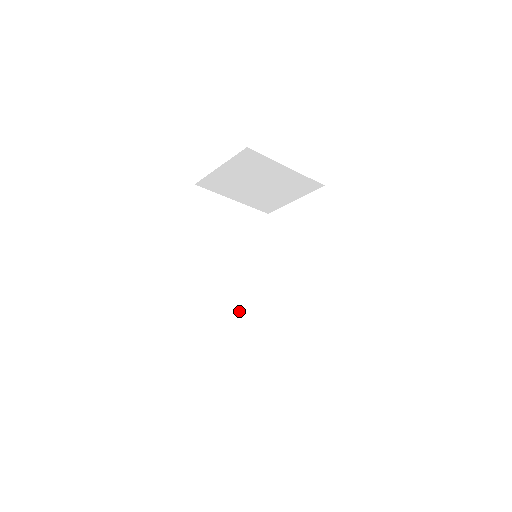
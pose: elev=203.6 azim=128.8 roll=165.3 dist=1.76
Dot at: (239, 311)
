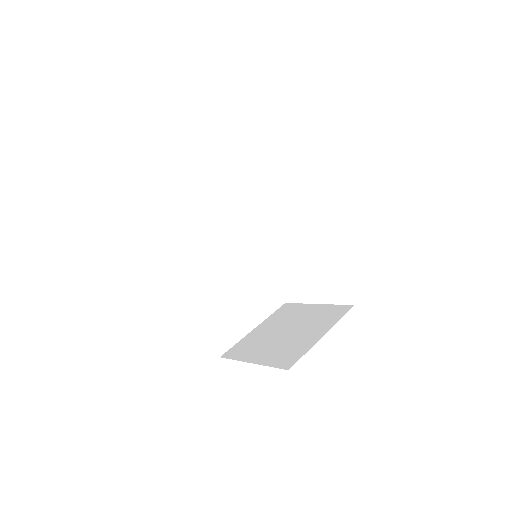
Dot at: (253, 291)
